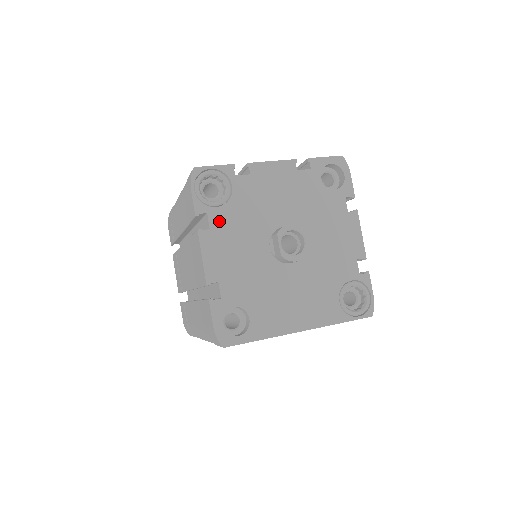
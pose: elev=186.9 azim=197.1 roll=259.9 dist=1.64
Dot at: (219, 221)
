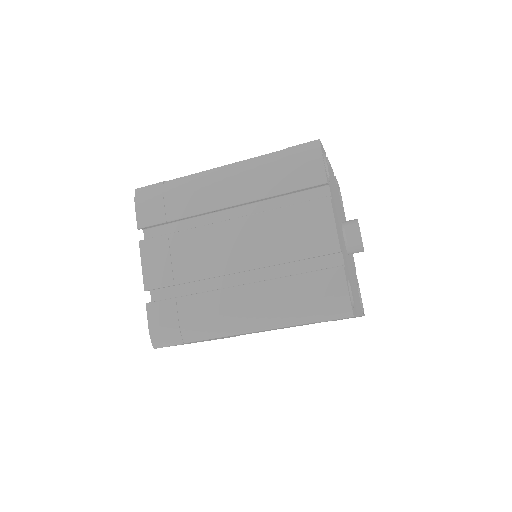
Dot at: (332, 196)
